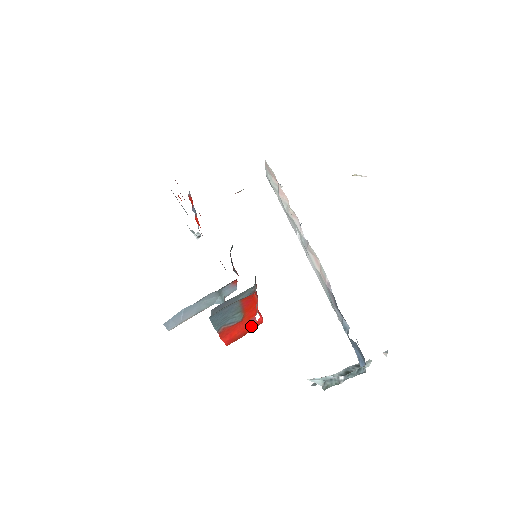
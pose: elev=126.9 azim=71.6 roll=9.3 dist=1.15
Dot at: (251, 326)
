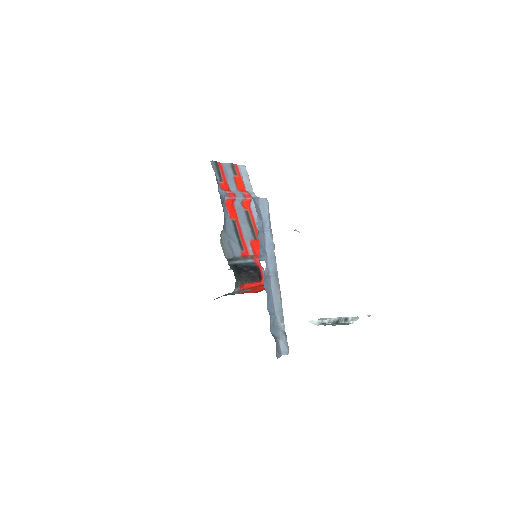
Dot at: occluded
